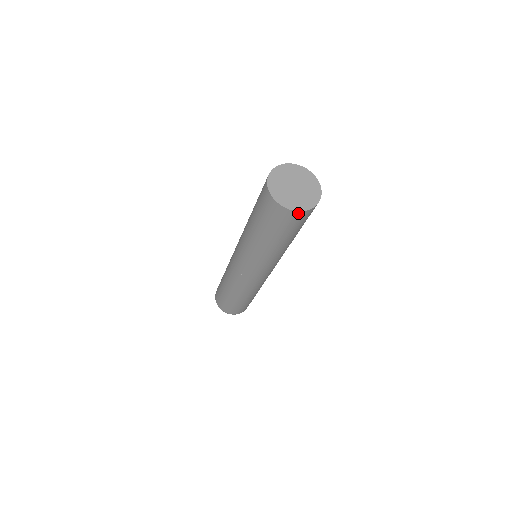
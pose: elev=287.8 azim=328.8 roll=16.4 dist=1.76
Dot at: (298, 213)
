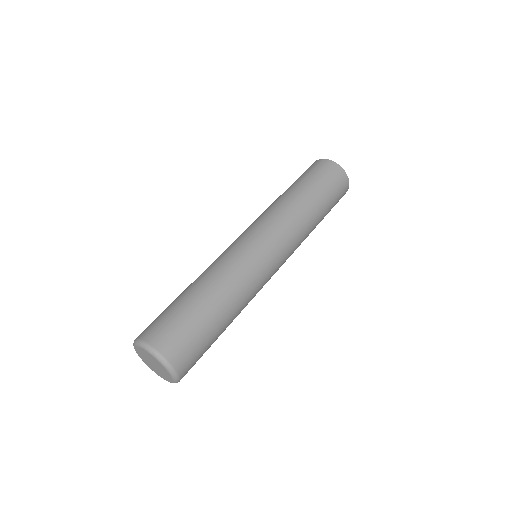
Dot at: (343, 173)
